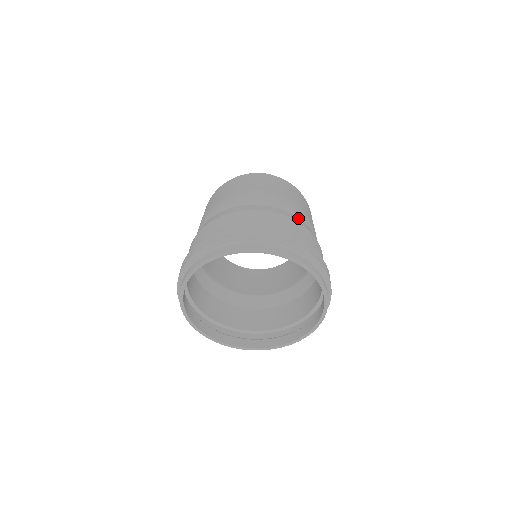
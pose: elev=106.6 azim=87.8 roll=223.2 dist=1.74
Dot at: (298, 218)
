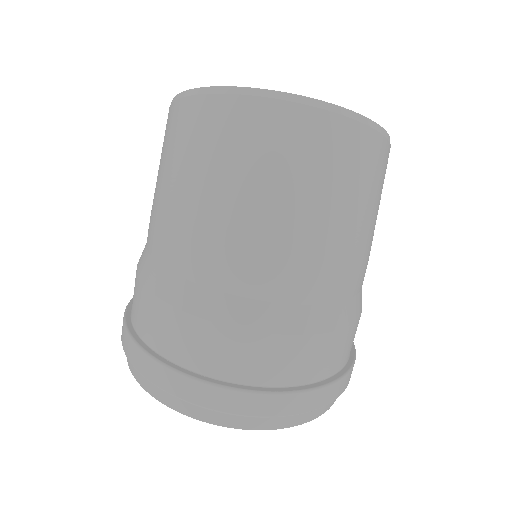
Dot at: (333, 306)
